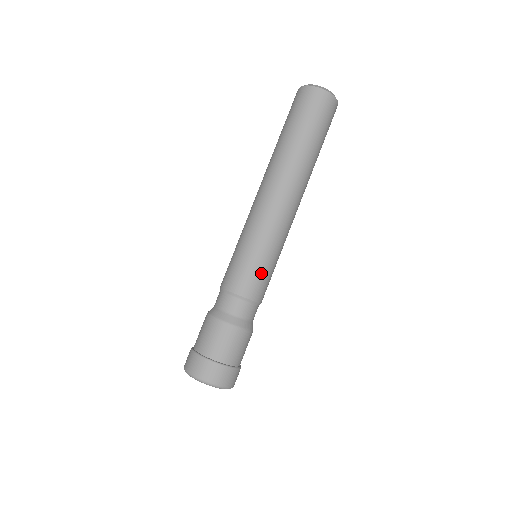
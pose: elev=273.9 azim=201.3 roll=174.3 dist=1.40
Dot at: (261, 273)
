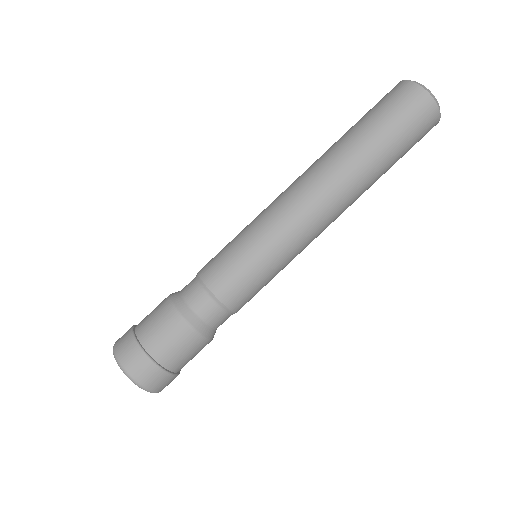
Dot at: (235, 263)
